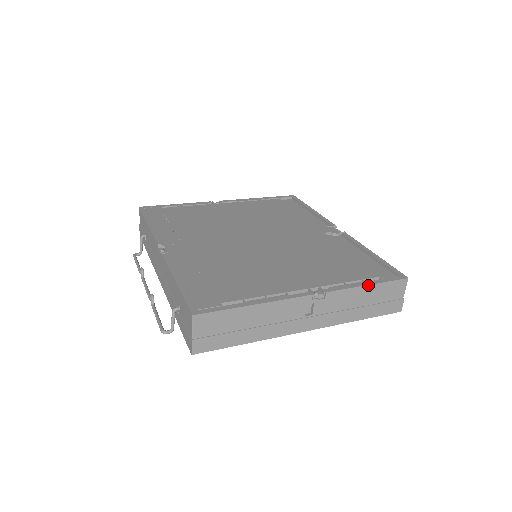
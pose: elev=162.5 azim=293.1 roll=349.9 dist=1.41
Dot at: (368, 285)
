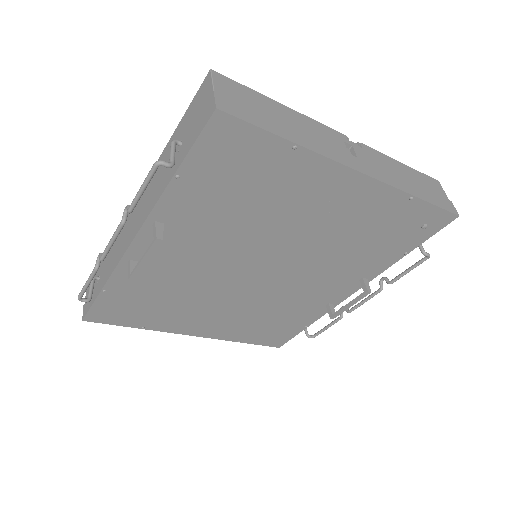
Dot at: (401, 163)
